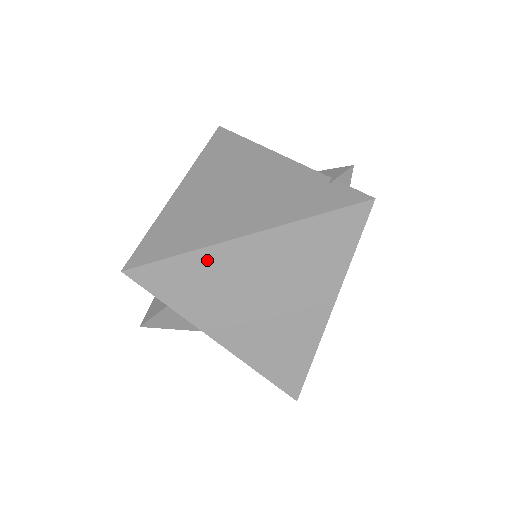
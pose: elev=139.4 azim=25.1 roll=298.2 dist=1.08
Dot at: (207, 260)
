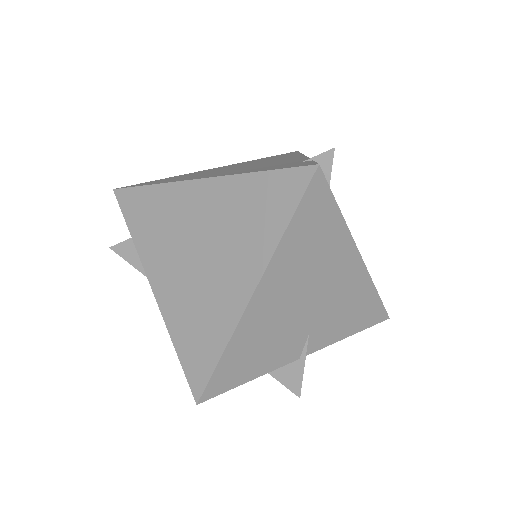
Dot at: (166, 196)
